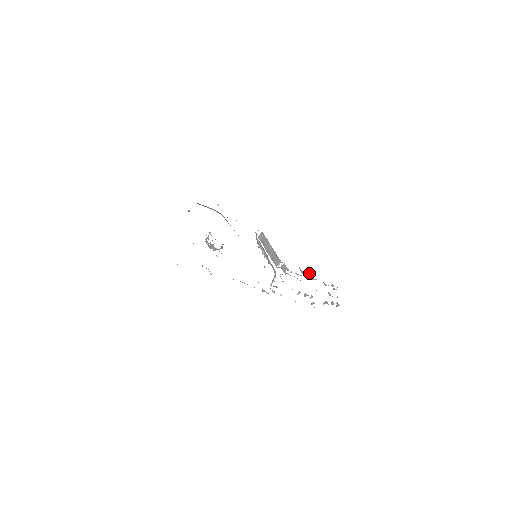
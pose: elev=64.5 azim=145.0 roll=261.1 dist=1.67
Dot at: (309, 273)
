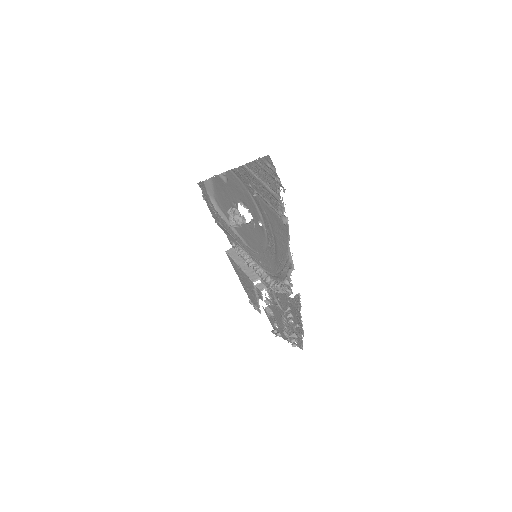
Dot at: (267, 307)
